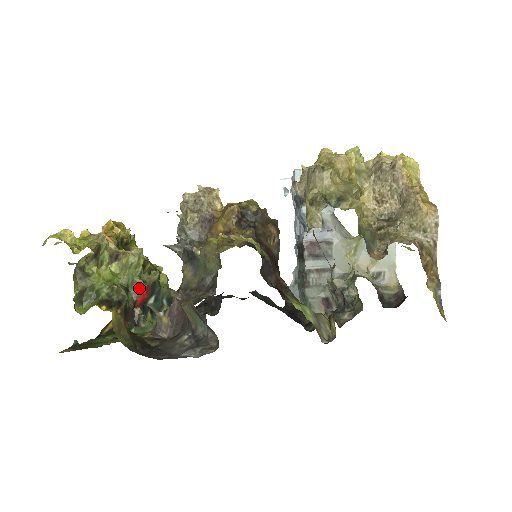
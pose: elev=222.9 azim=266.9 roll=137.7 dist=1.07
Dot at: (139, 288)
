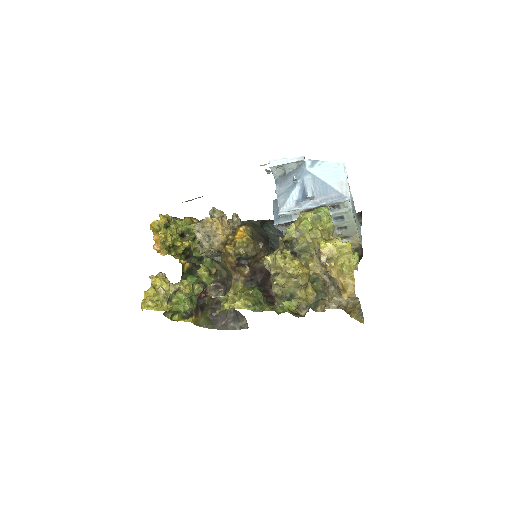
Dot at: (196, 295)
